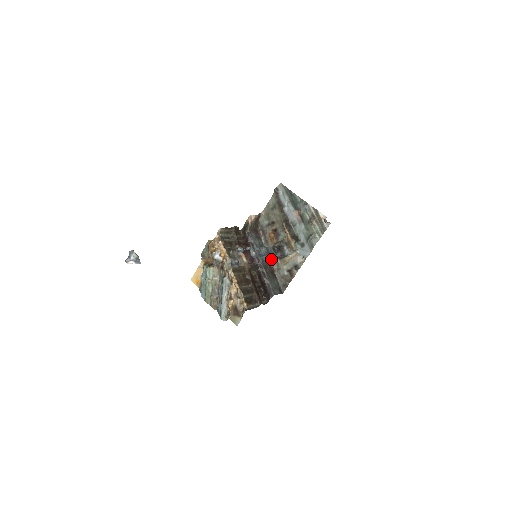
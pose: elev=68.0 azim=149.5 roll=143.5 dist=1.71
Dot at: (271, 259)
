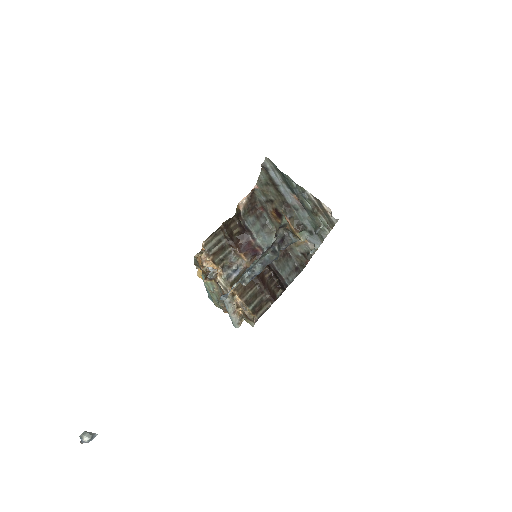
Dot at: occluded
